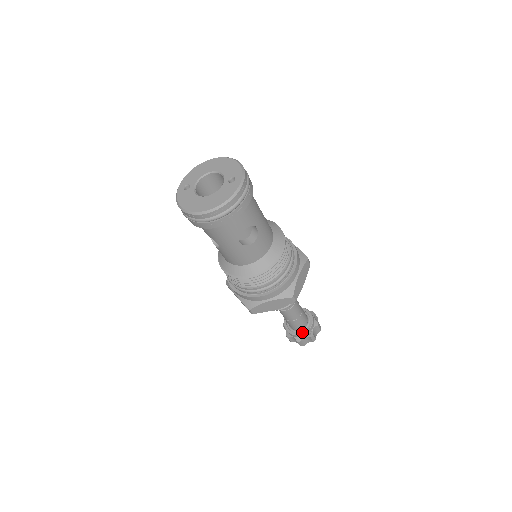
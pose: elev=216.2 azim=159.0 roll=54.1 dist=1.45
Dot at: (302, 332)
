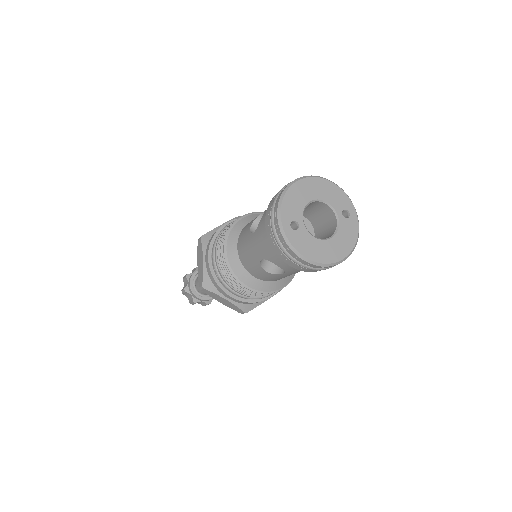
Dot at: occluded
